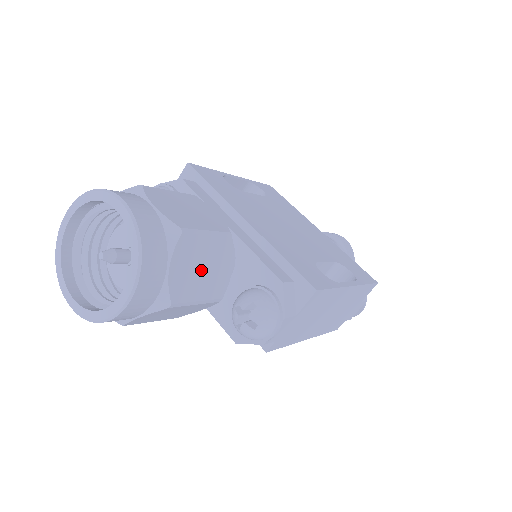
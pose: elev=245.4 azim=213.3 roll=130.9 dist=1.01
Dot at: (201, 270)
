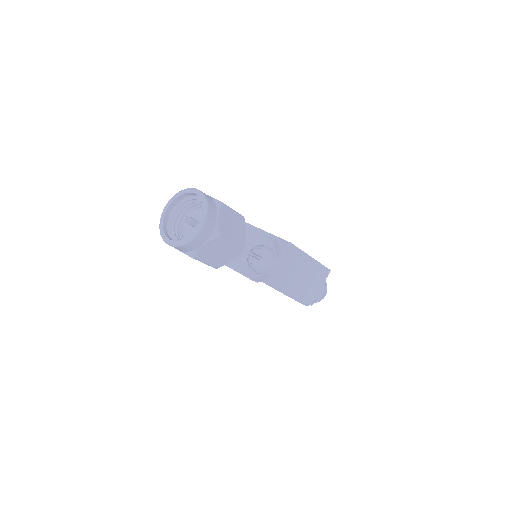
Dot at: (232, 226)
